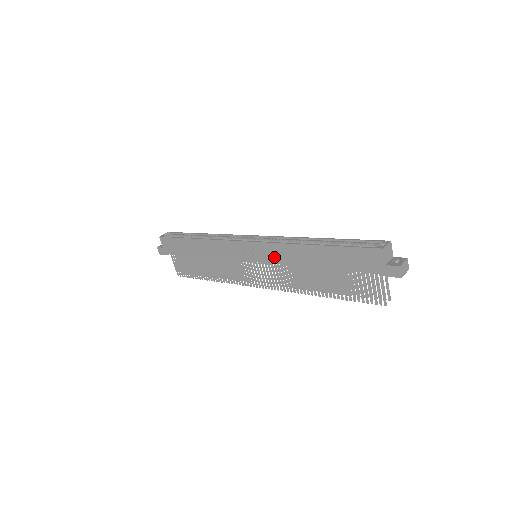
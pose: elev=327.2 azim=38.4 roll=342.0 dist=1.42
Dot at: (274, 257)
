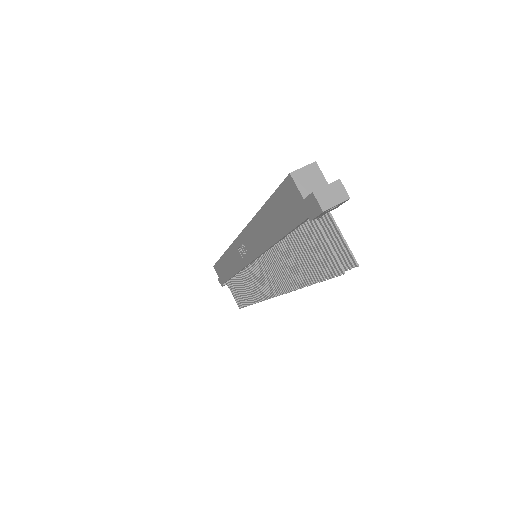
Dot at: (253, 247)
